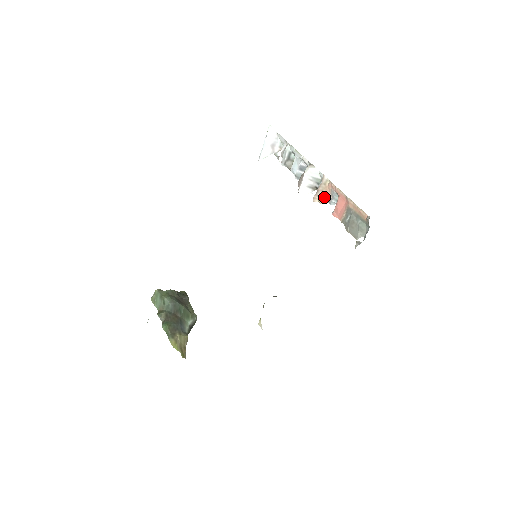
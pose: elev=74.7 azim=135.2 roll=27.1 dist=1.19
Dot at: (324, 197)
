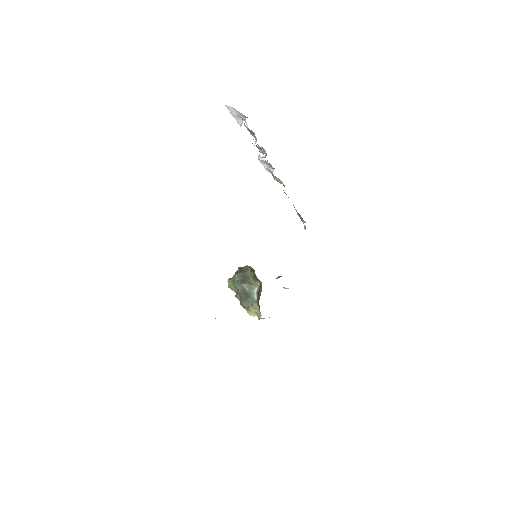
Dot at: occluded
